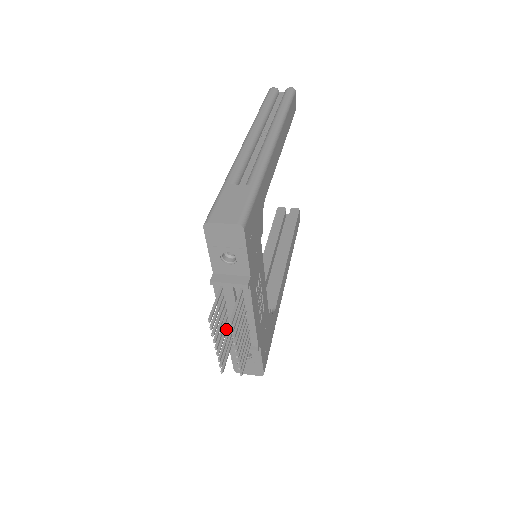
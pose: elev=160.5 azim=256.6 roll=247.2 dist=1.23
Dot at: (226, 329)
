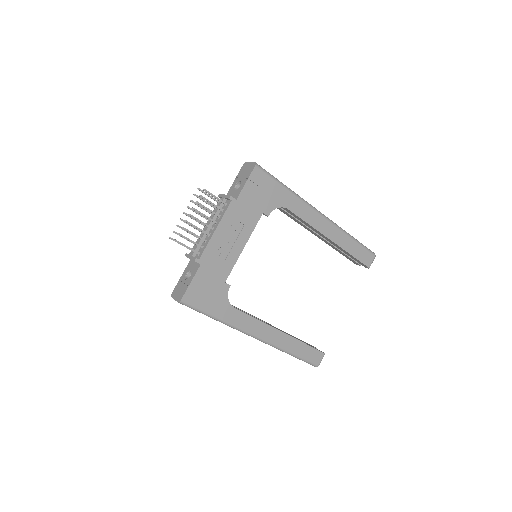
Dot at: occluded
